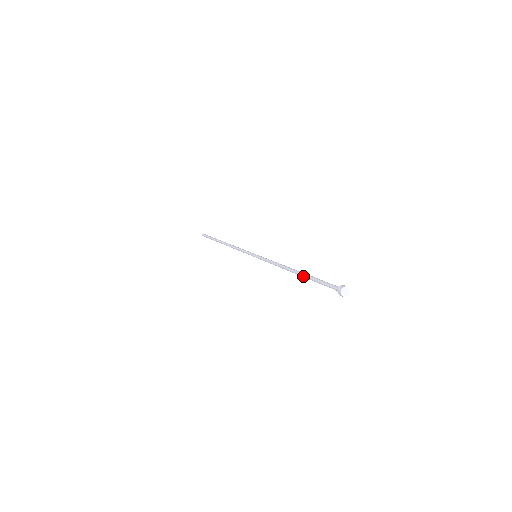
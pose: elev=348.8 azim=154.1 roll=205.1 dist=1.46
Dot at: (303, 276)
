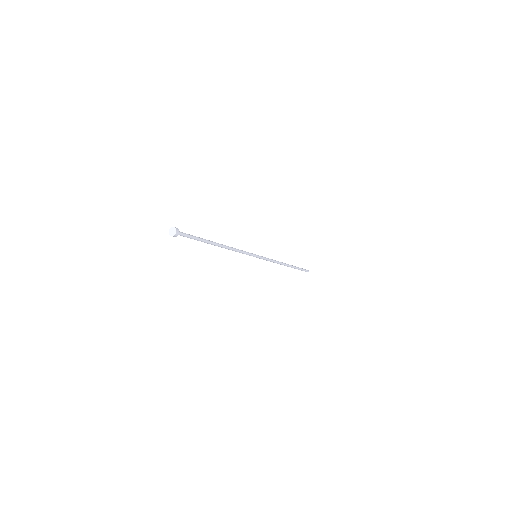
Dot at: occluded
